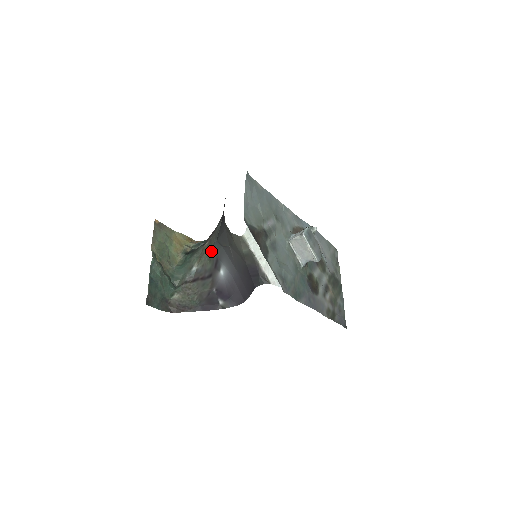
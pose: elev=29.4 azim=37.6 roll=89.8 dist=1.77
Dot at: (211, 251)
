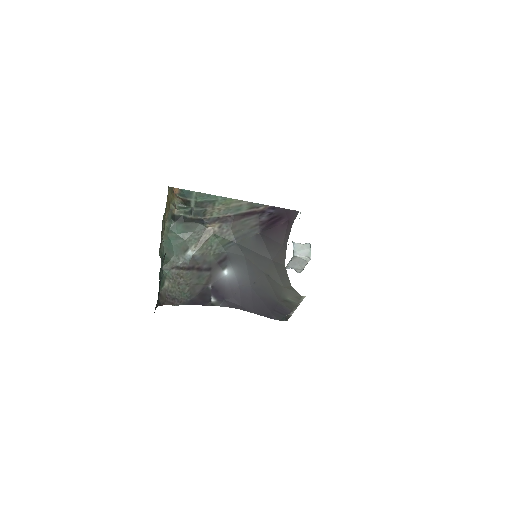
Dot at: (220, 244)
